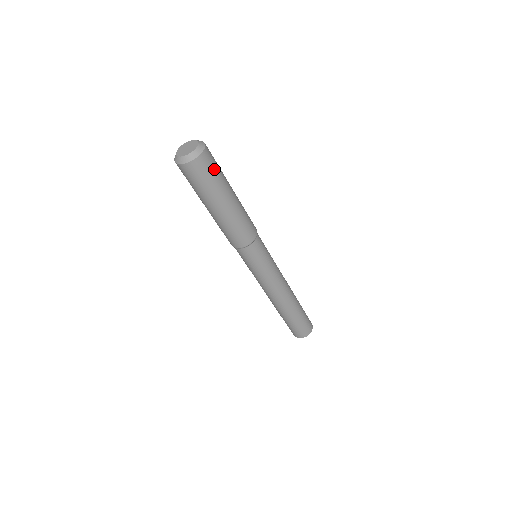
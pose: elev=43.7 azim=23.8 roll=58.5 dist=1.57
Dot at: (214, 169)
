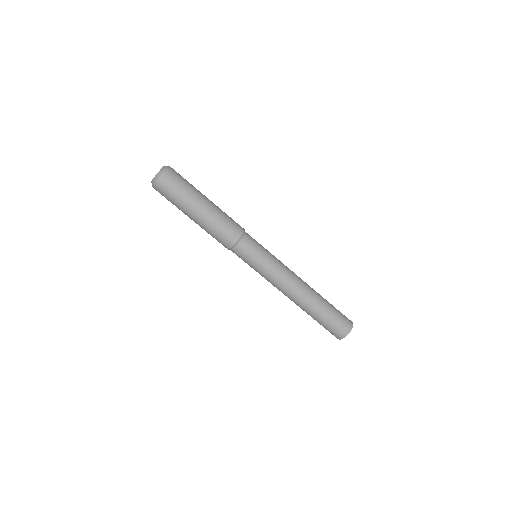
Dot at: (177, 185)
